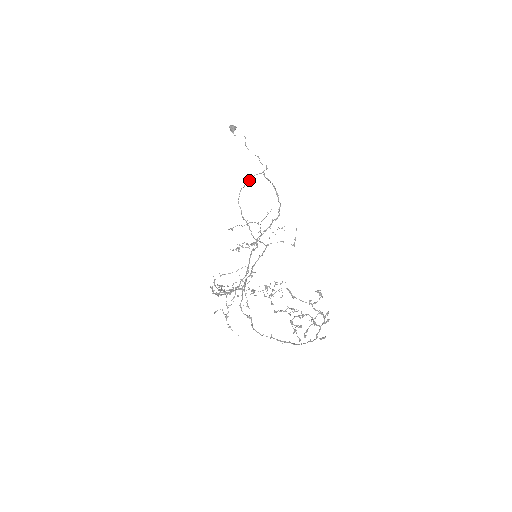
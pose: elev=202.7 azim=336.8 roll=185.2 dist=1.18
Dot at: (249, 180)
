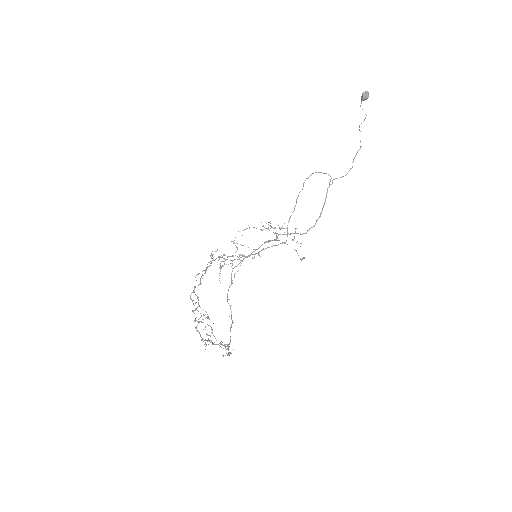
Dot at: (323, 173)
